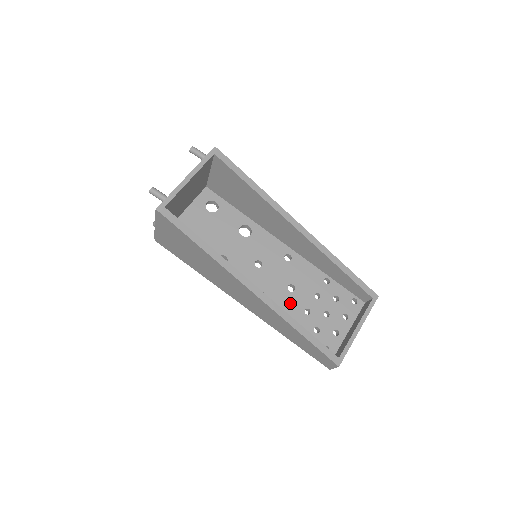
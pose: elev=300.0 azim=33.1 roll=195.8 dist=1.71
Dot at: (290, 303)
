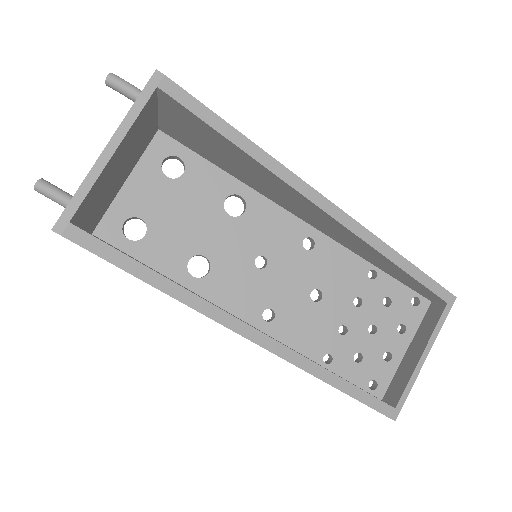
Dot at: (315, 321)
